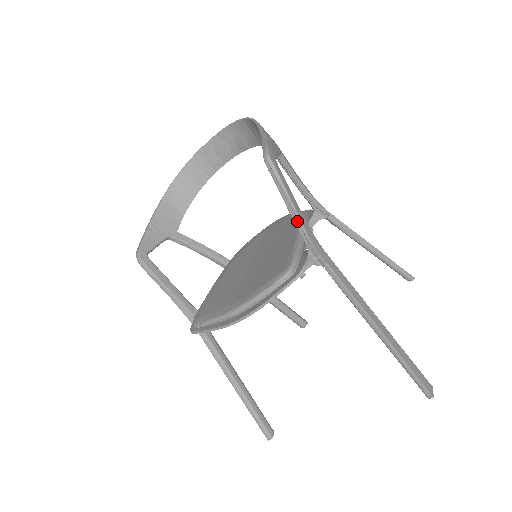
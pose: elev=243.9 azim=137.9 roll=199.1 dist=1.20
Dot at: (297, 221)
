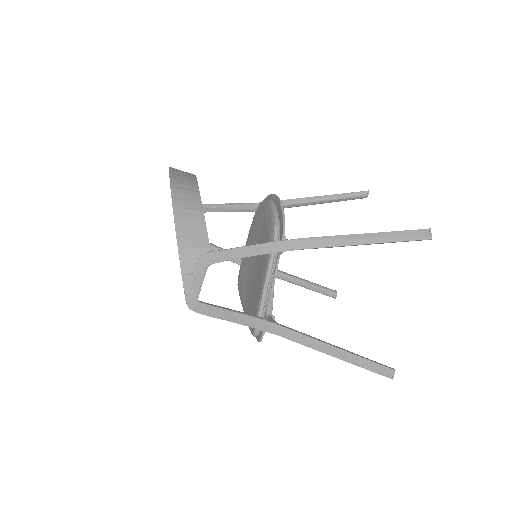
Dot at: (240, 323)
